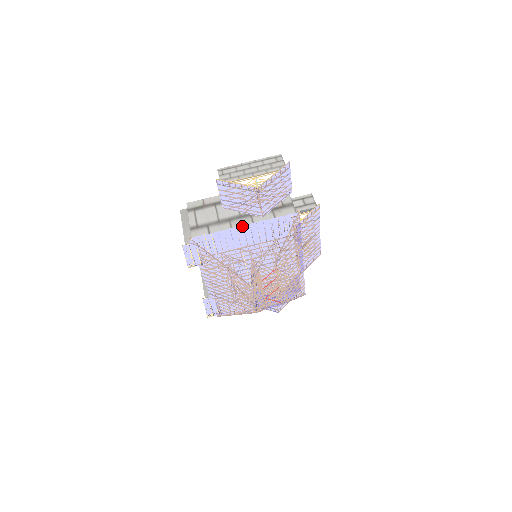
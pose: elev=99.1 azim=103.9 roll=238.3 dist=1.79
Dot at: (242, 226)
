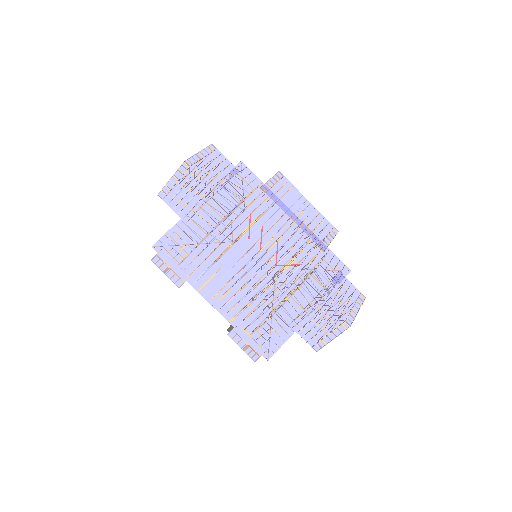
Dot at: (195, 205)
